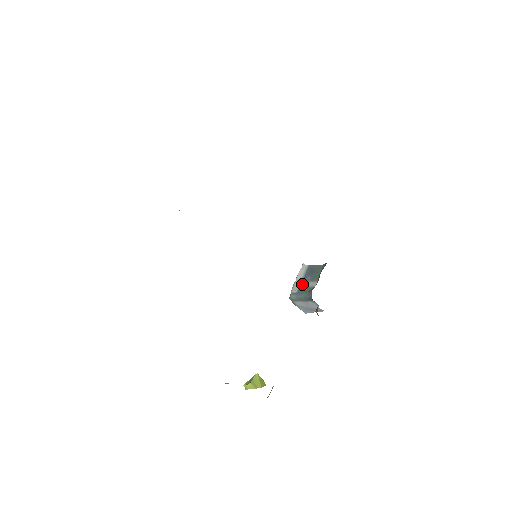
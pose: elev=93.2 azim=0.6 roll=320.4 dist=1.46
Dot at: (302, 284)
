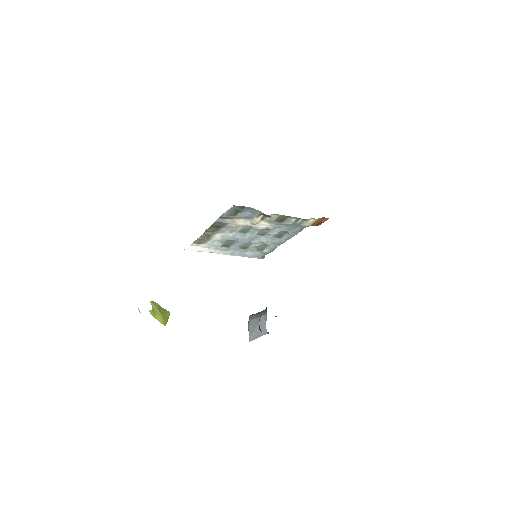
Dot at: occluded
